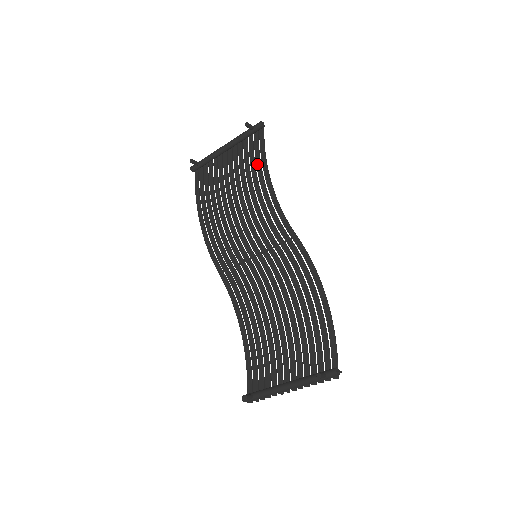
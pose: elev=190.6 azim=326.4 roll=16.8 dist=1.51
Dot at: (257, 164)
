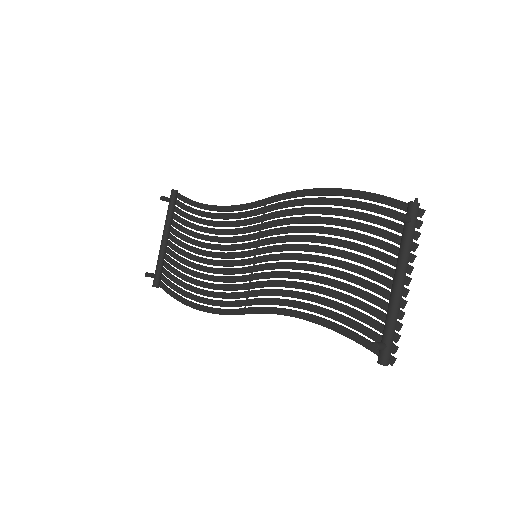
Dot at: (195, 213)
